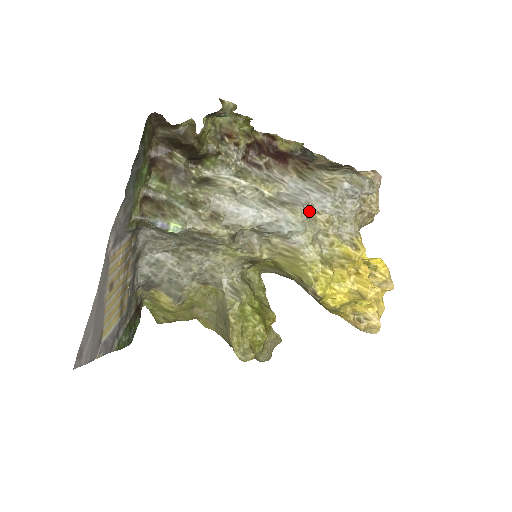
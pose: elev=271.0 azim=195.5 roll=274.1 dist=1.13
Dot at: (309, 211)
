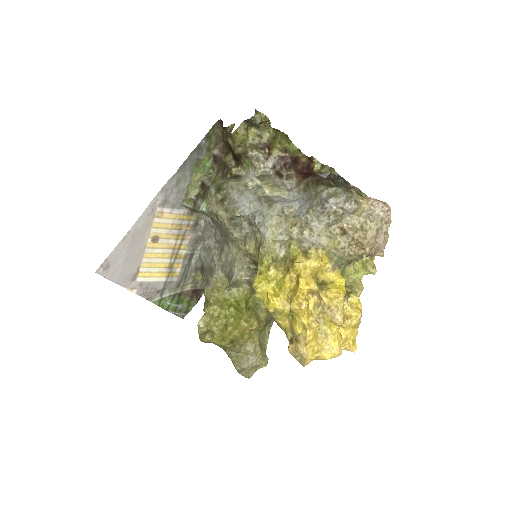
Dot at: (288, 213)
